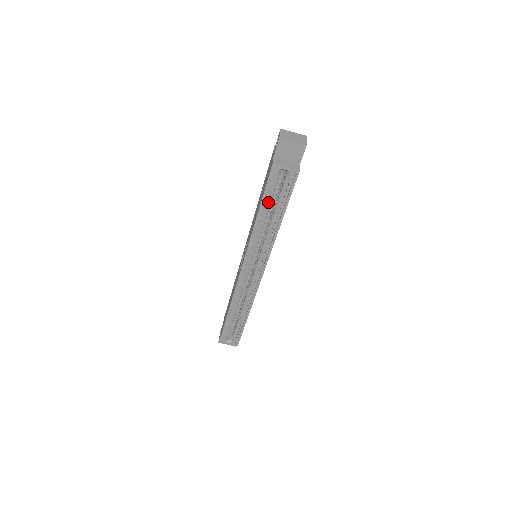
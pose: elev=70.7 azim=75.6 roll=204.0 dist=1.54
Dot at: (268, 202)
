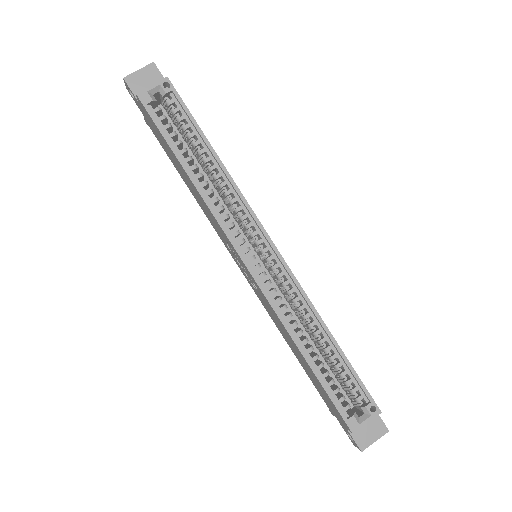
Dot at: (178, 144)
